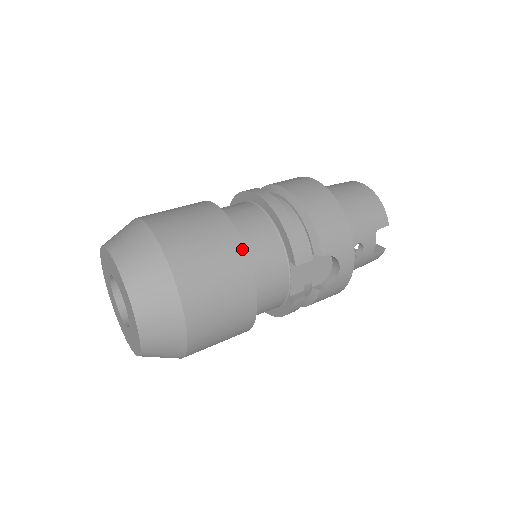
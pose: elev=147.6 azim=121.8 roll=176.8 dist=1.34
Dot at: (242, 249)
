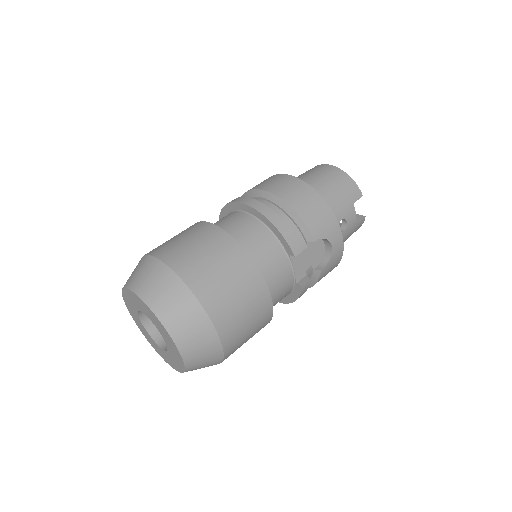
Dot at: (246, 256)
